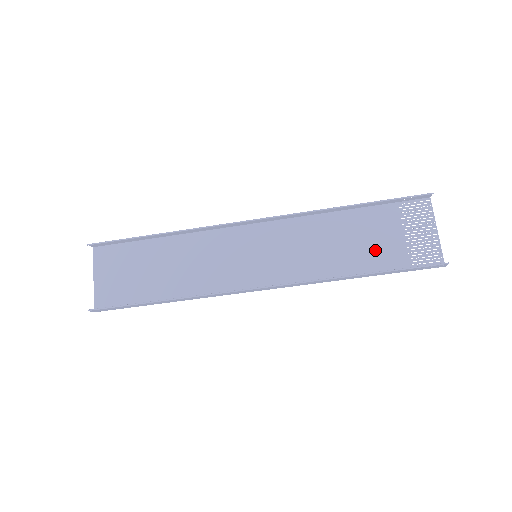
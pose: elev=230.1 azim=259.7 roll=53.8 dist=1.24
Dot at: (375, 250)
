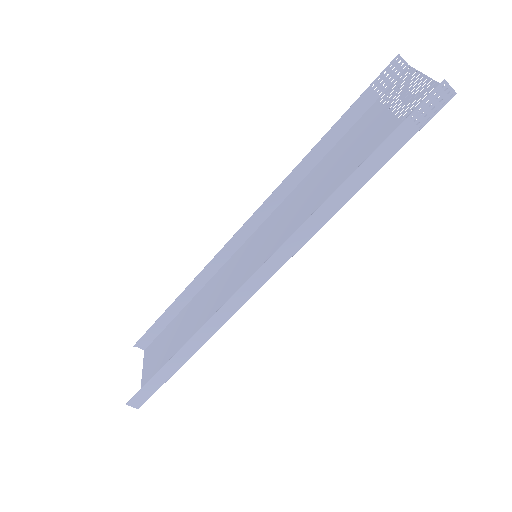
Dot at: (367, 154)
